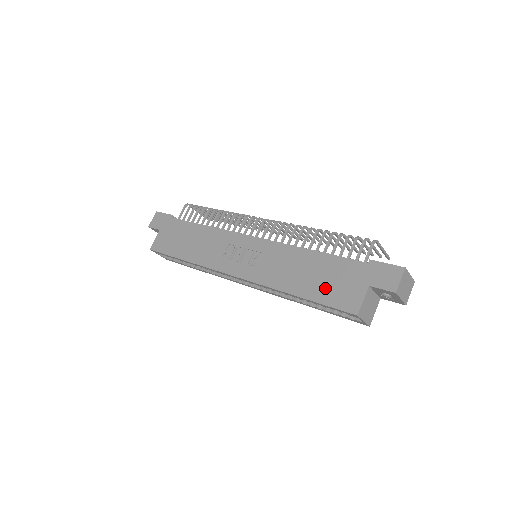
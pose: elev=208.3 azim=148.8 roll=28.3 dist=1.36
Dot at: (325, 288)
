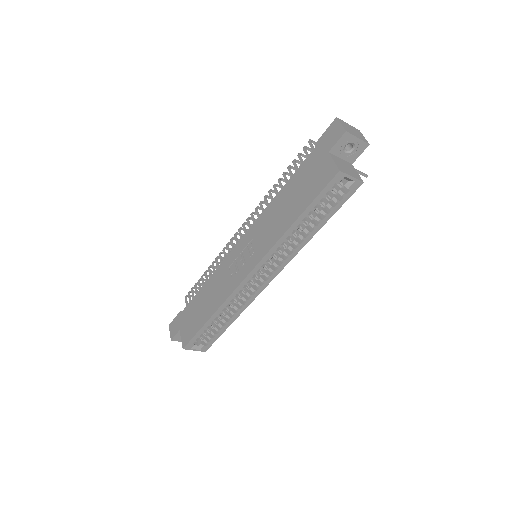
Dot at: (306, 191)
